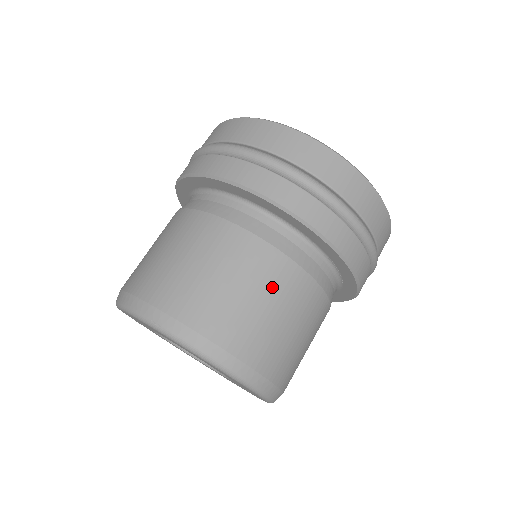
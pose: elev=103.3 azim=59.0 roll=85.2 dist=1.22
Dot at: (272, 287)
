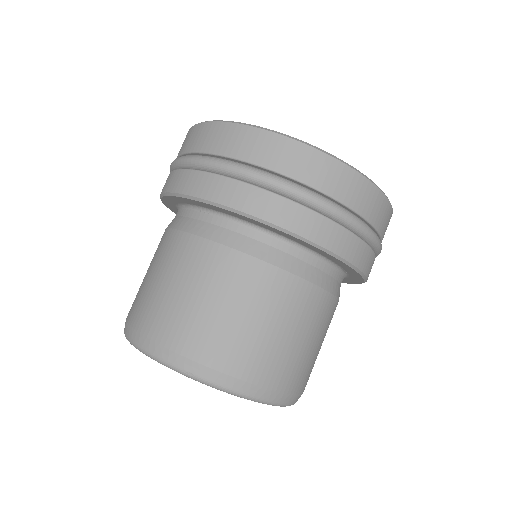
Dot at: (296, 315)
